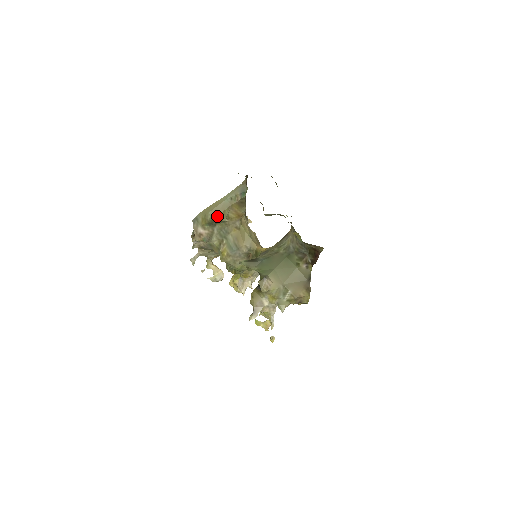
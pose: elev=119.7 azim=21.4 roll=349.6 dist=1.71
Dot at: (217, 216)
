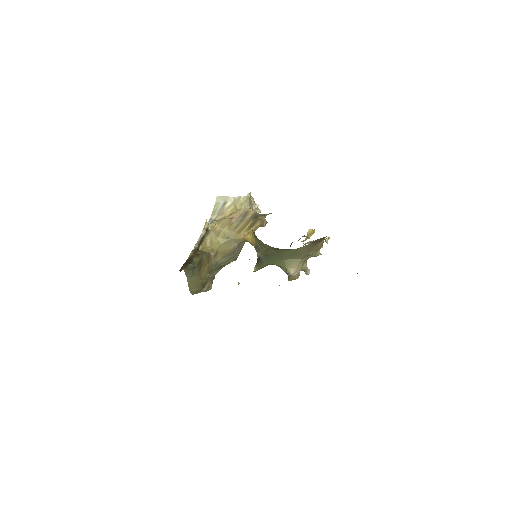
Dot at: (202, 284)
